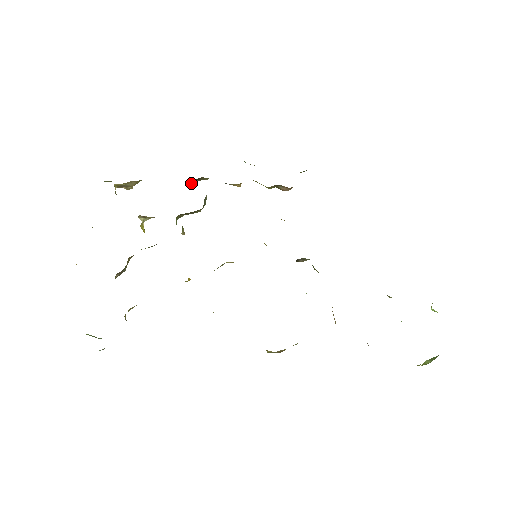
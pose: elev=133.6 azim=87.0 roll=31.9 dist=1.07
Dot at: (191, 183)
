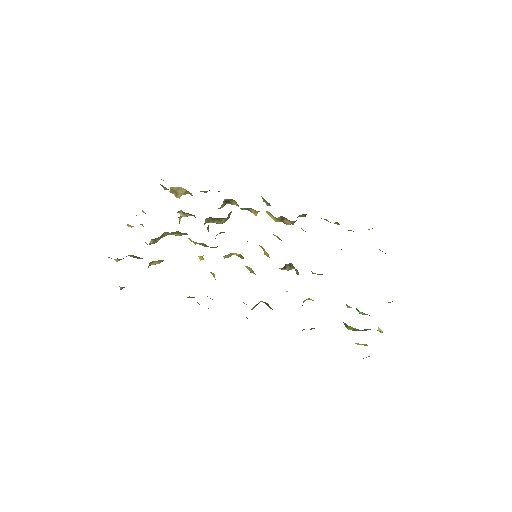
Dot at: (224, 201)
